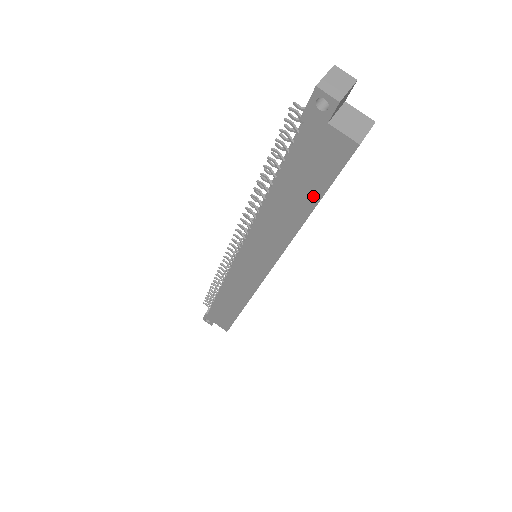
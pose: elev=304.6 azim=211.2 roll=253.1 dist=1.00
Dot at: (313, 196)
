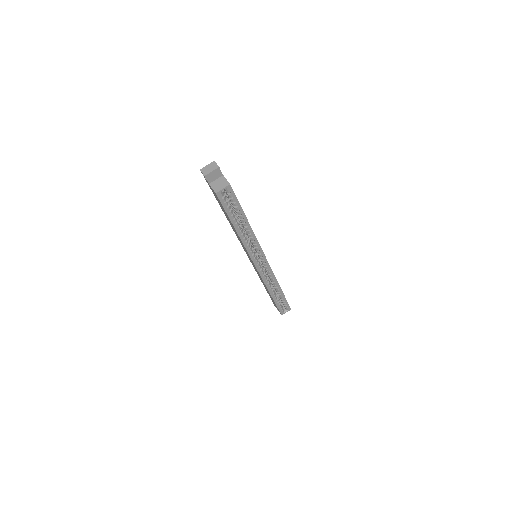
Dot at: (228, 217)
